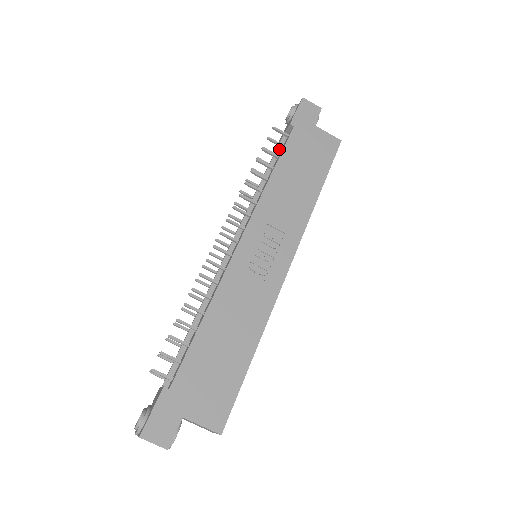
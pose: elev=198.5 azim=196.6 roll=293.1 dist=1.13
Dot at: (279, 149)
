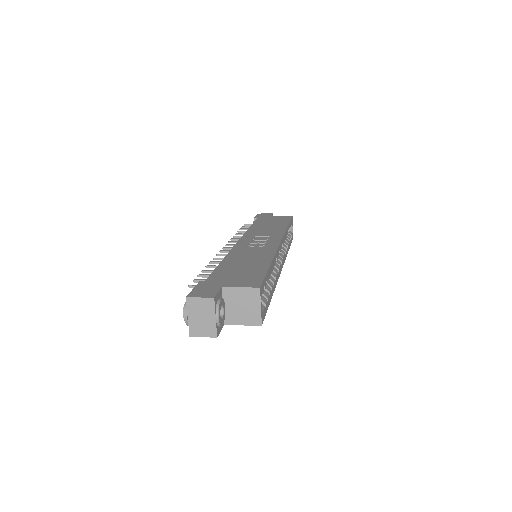
Dot at: occluded
